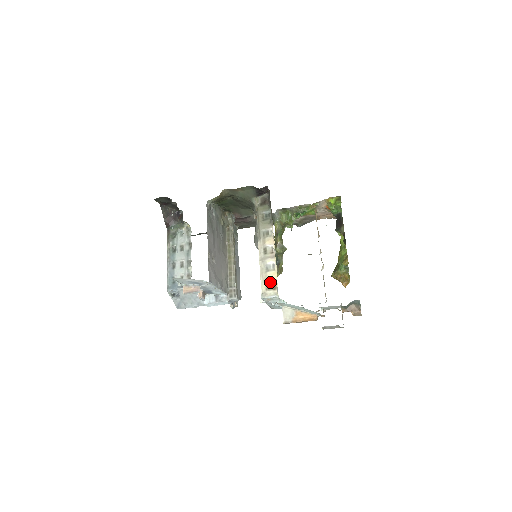
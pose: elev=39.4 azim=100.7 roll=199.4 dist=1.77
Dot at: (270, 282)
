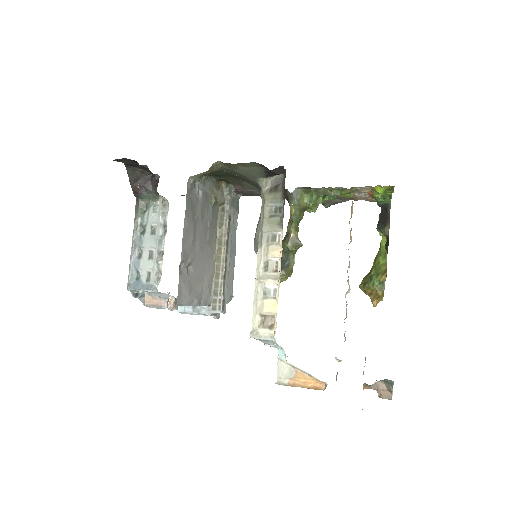
Dot at: (266, 315)
